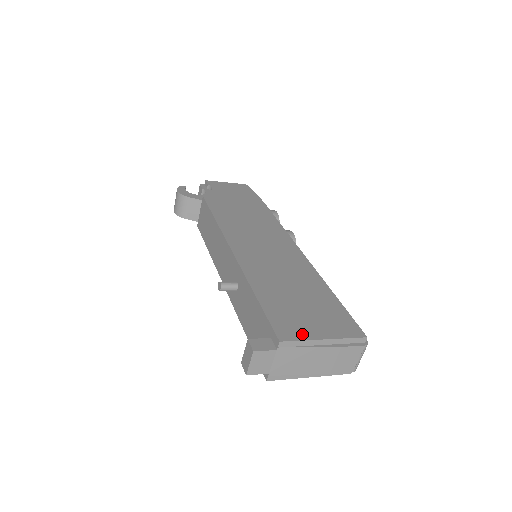
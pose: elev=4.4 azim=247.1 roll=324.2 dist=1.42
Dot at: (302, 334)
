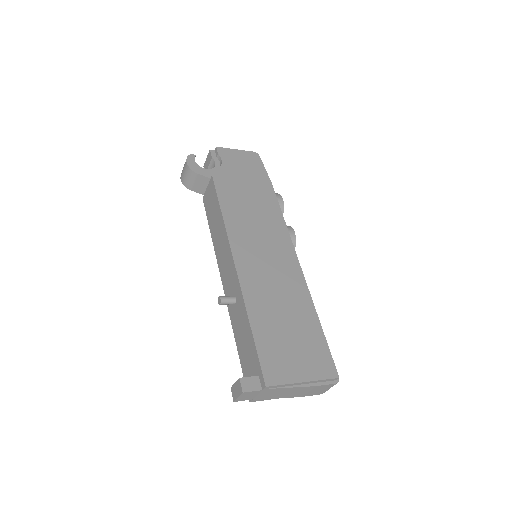
Dot at: (285, 377)
